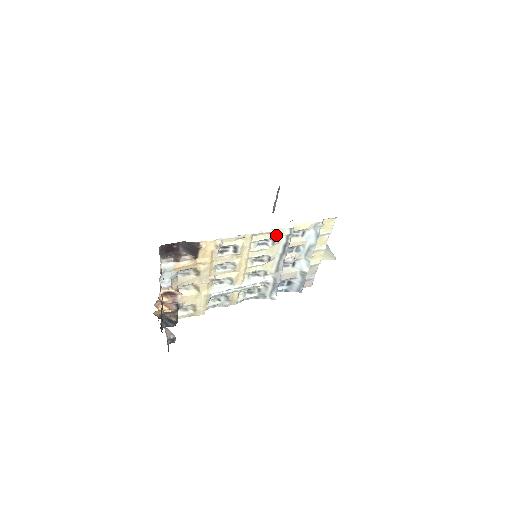
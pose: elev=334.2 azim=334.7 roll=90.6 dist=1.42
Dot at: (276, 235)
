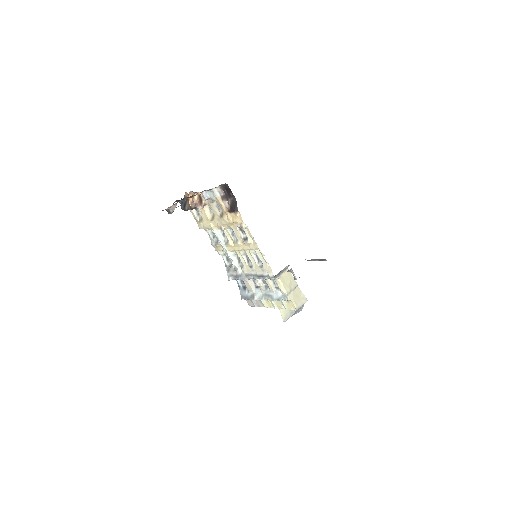
Dot at: (266, 267)
